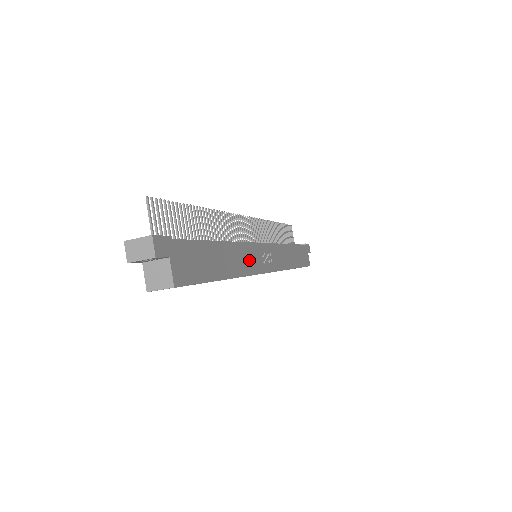
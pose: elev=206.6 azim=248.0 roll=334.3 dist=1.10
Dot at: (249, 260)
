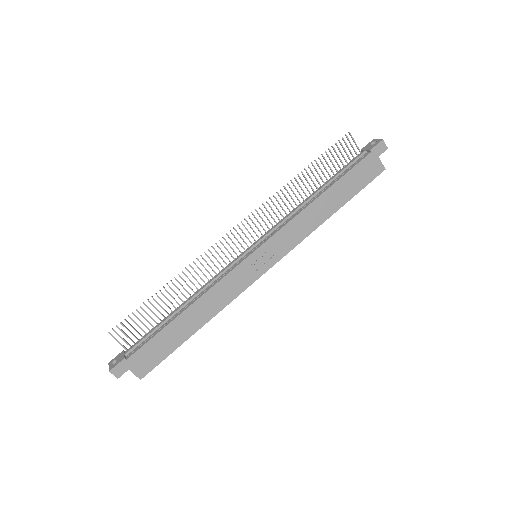
Dot at: (228, 290)
